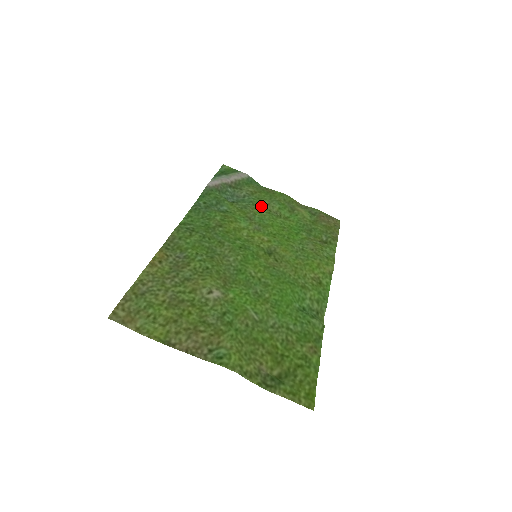
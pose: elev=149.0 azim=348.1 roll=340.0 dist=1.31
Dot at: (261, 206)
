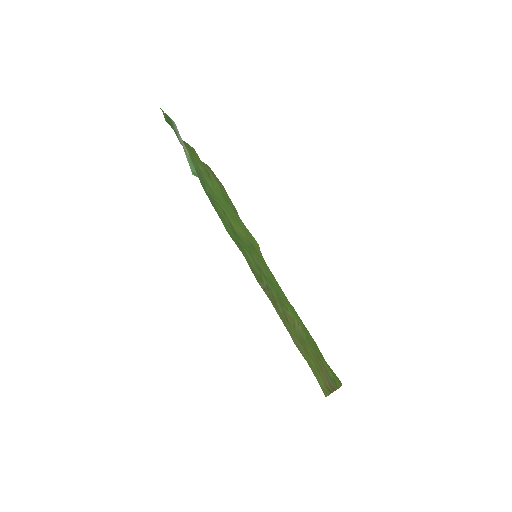
Dot at: (206, 176)
